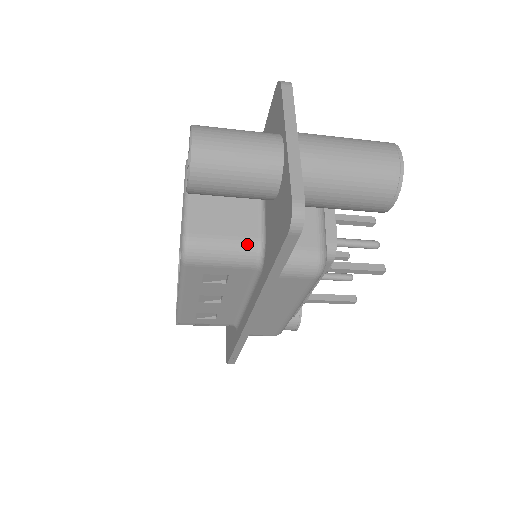
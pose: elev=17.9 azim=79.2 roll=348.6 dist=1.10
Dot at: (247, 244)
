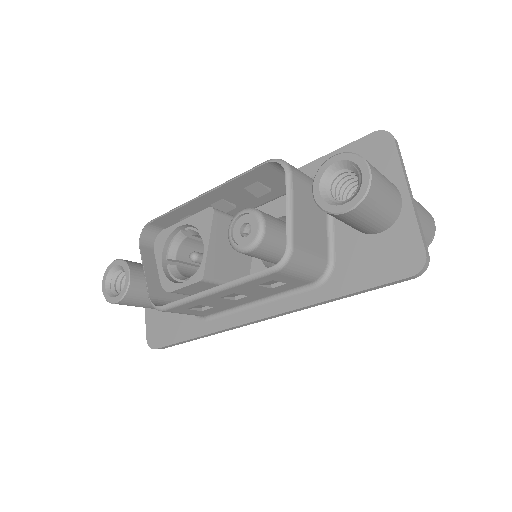
Dot at: (322, 262)
